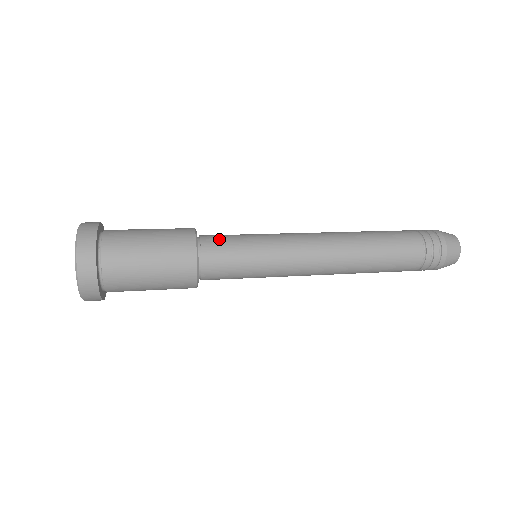
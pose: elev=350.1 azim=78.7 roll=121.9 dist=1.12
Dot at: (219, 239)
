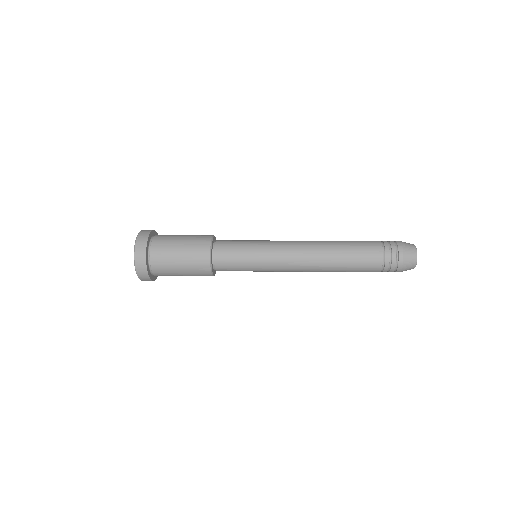
Dot at: (229, 240)
